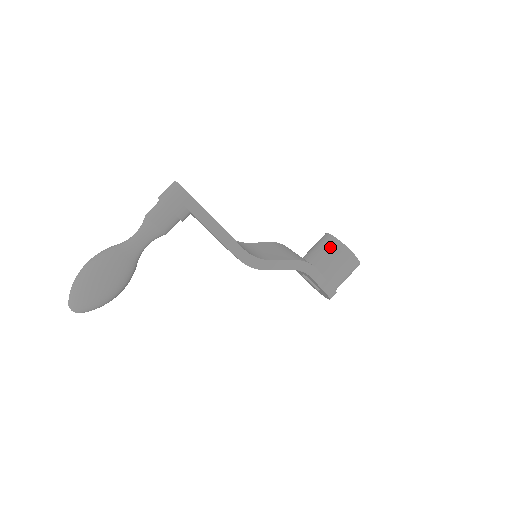
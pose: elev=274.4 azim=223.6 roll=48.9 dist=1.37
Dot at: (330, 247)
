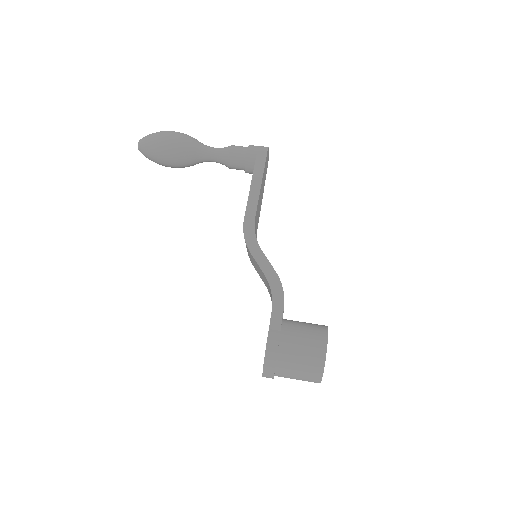
Dot at: (314, 324)
